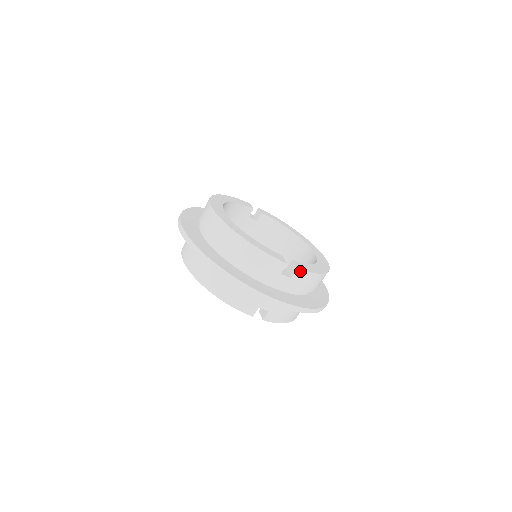
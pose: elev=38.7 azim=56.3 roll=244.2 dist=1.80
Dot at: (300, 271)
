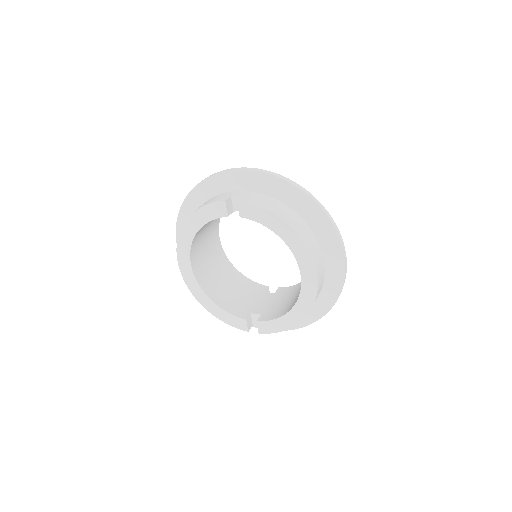
Dot at: (264, 332)
